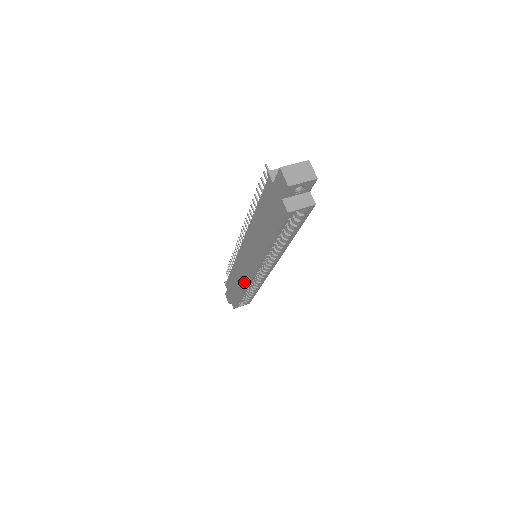
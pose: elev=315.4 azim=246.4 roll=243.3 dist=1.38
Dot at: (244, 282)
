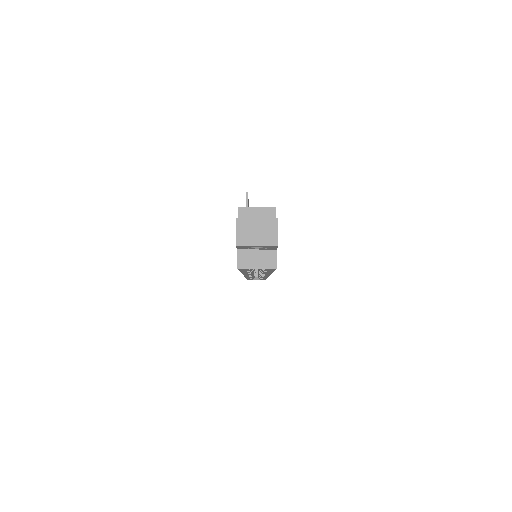
Dot at: occluded
